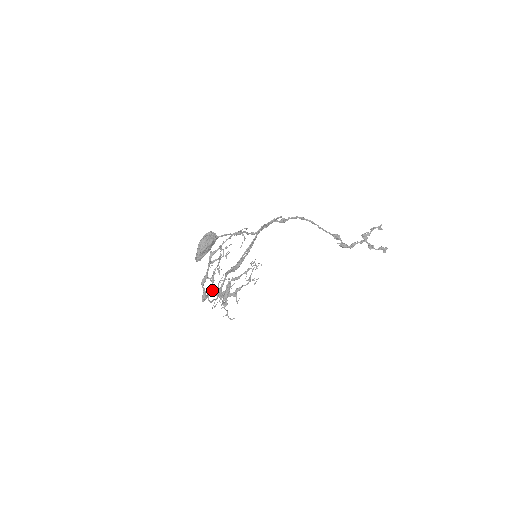
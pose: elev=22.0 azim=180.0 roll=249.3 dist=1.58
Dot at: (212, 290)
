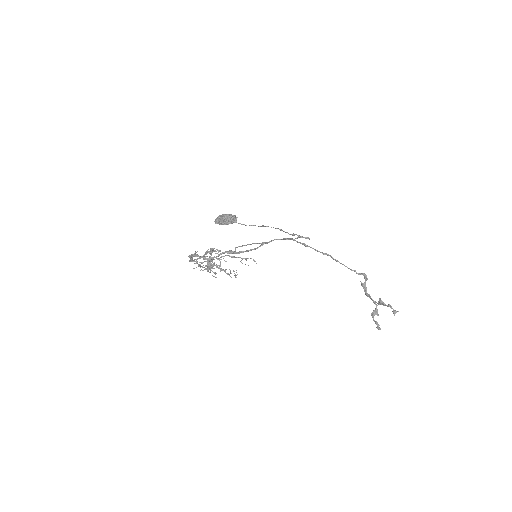
Dot at: (195, 263)
